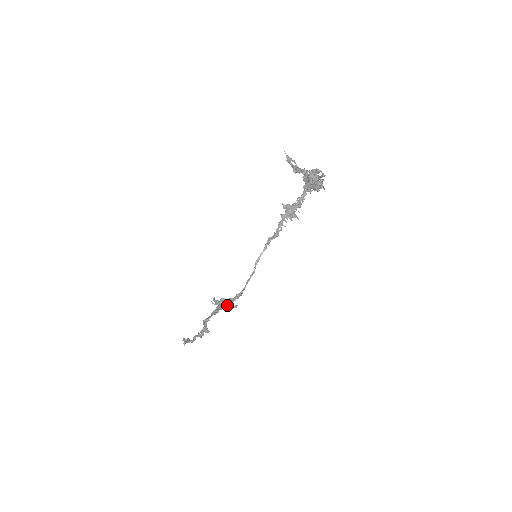
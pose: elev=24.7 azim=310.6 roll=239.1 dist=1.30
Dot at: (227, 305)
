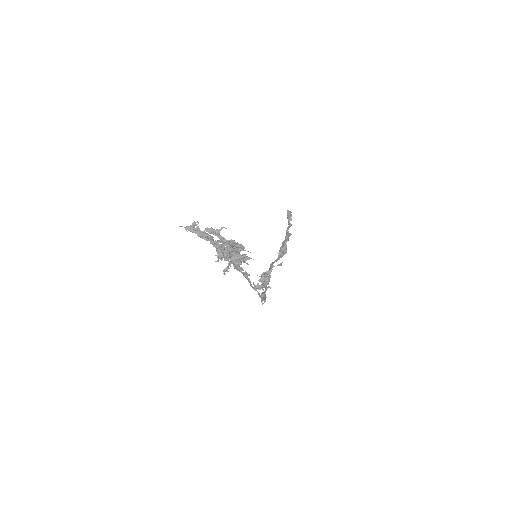
Dot at: occluded
